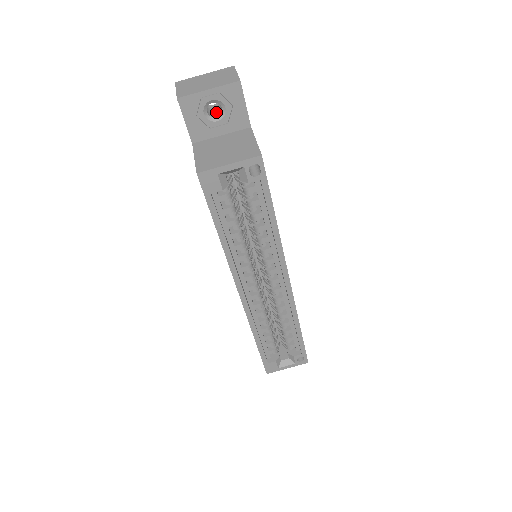
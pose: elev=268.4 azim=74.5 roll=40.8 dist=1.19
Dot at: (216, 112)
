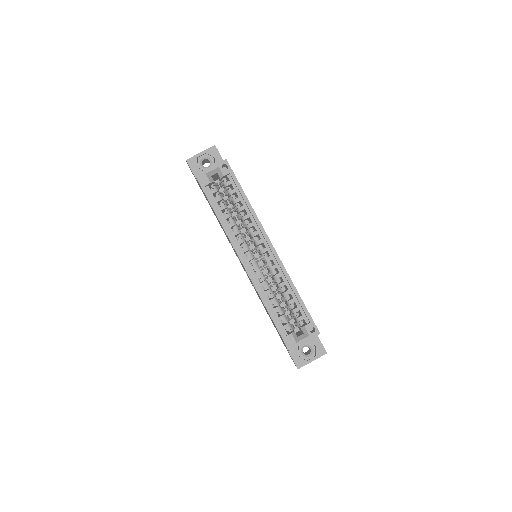
Dot at: occluded
